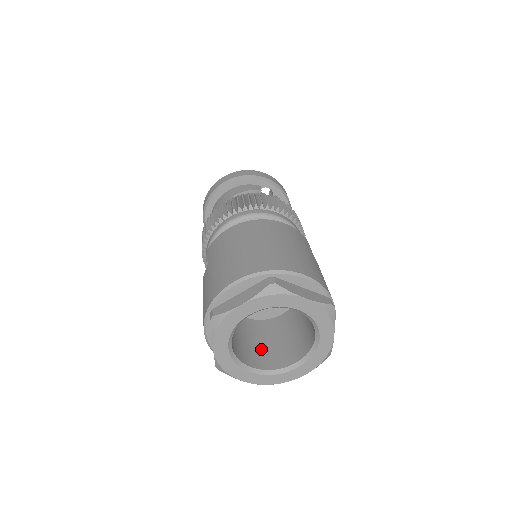
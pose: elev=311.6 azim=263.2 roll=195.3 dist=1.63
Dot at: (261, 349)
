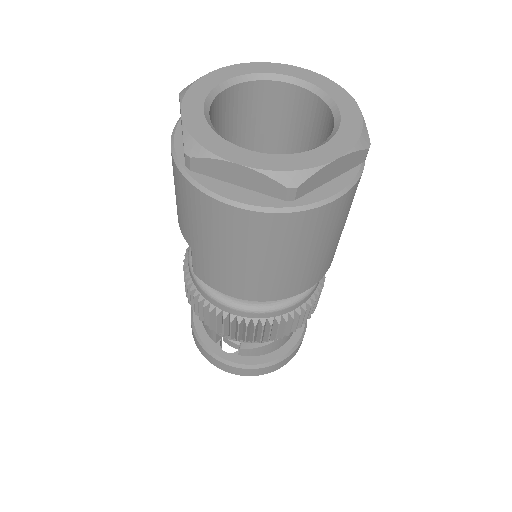
Dot at: occluded
